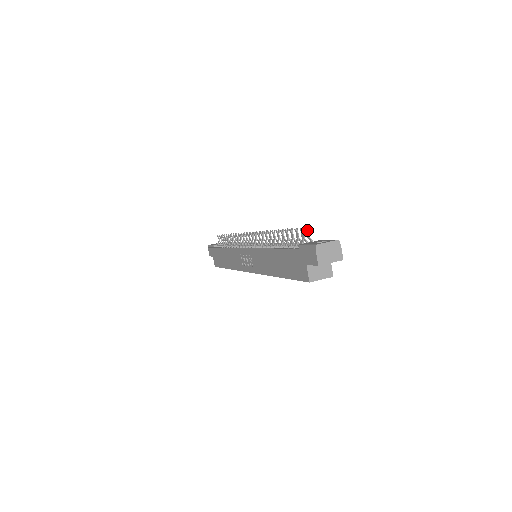
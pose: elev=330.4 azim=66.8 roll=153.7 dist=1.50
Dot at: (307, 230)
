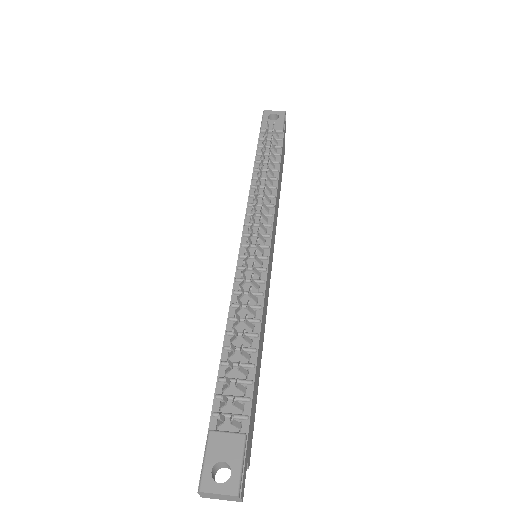
Dot at: (230, 419)
